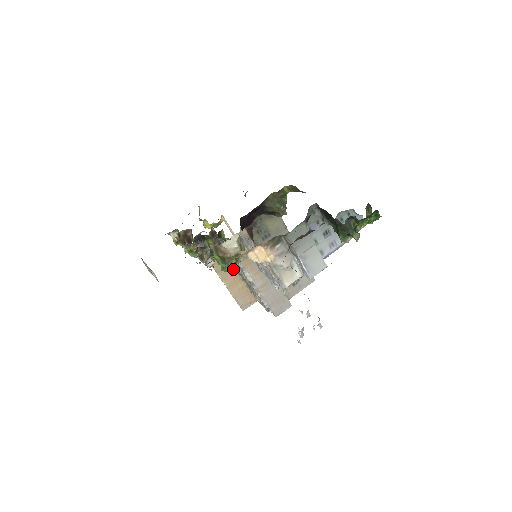
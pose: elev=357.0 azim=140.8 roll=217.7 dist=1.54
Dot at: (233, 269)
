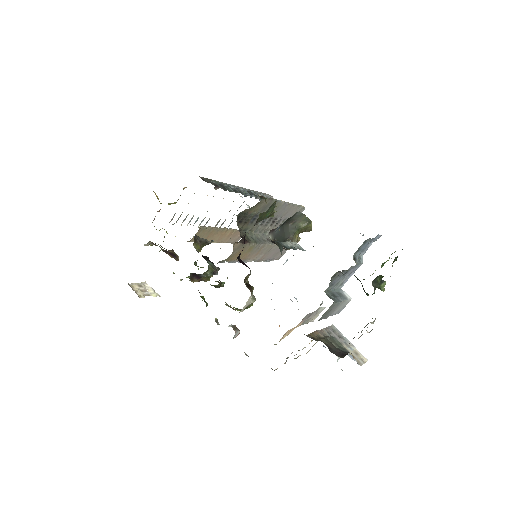
Dot at: (218, 230)
